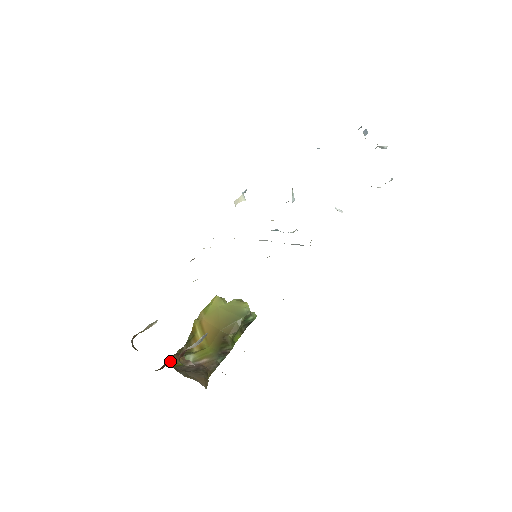
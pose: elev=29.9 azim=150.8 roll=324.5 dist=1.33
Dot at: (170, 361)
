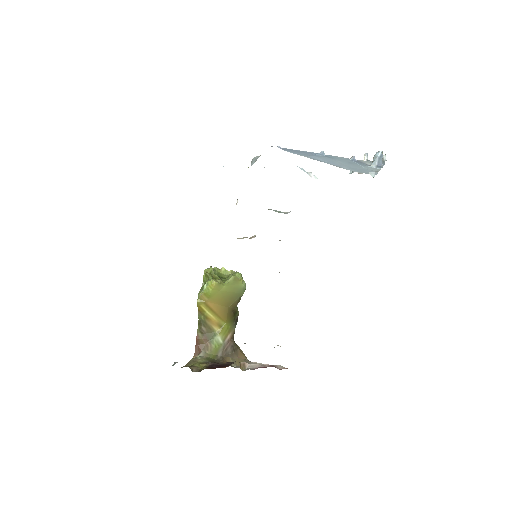
Dot at: (201, 345)
